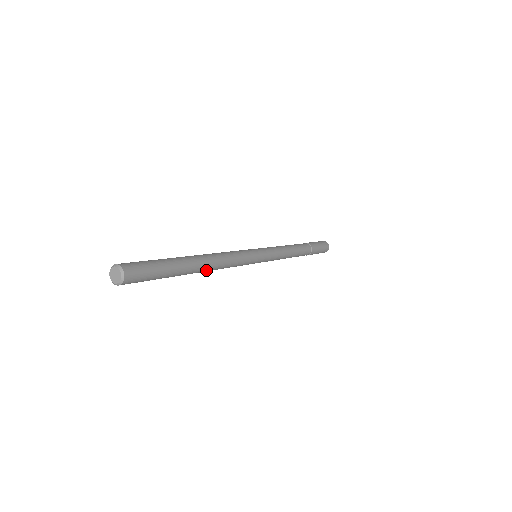
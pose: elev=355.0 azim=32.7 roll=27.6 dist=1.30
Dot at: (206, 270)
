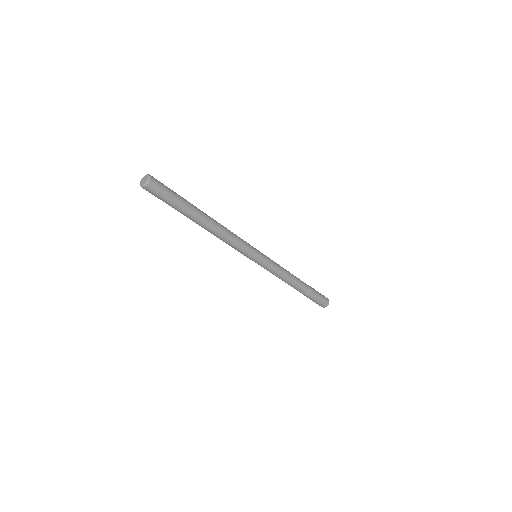
Dot at: (214, 223)
